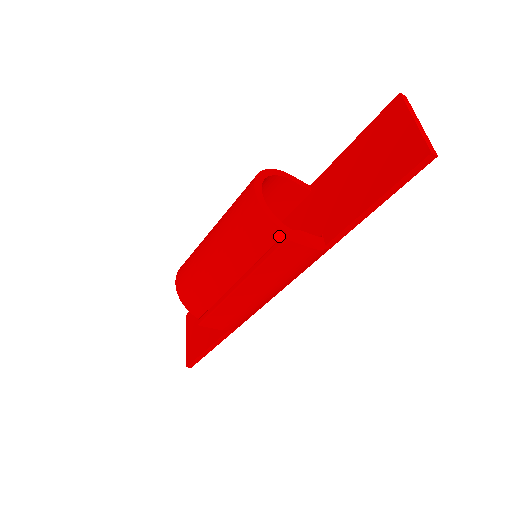
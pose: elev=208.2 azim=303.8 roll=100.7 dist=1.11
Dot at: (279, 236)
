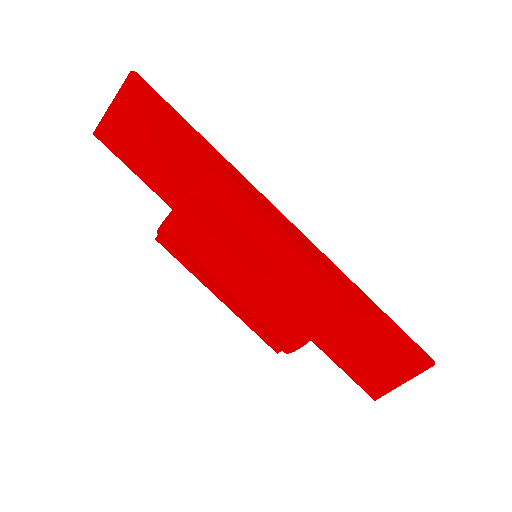
Dot at: occluded
